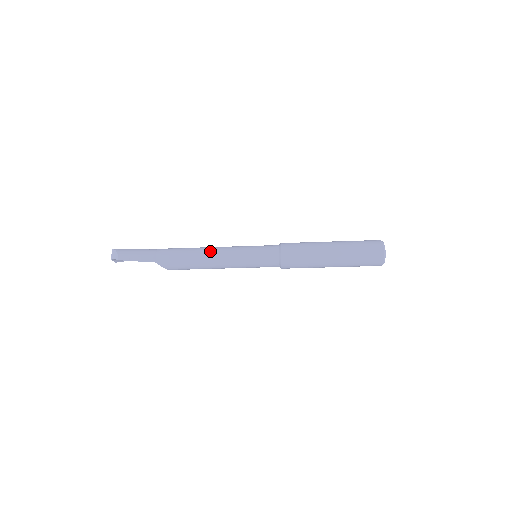
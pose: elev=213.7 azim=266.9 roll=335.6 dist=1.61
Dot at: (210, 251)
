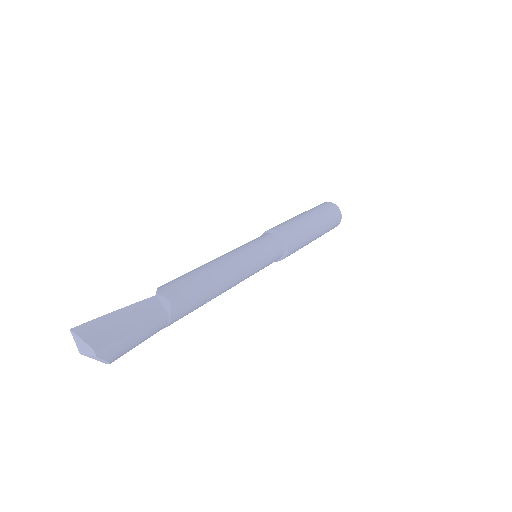
Dot at: occluded
